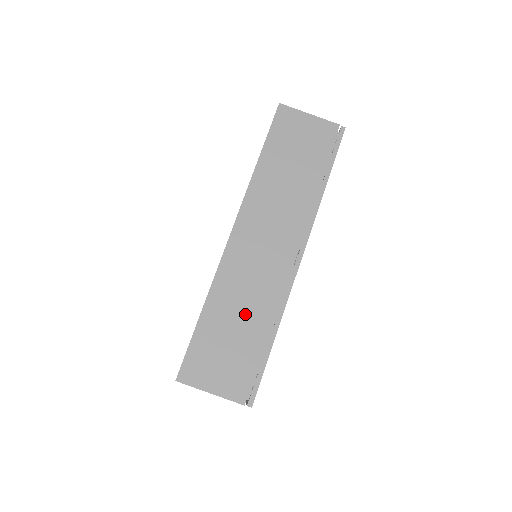
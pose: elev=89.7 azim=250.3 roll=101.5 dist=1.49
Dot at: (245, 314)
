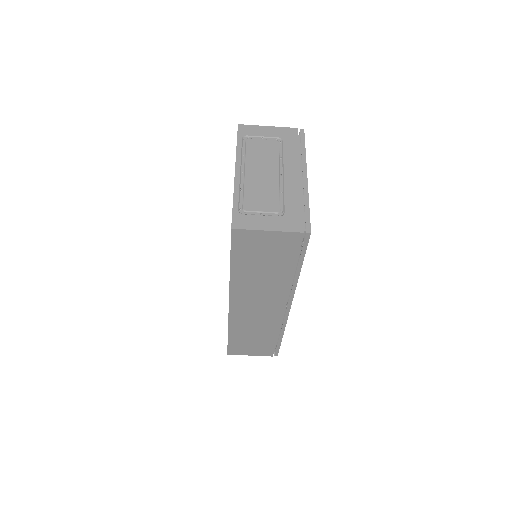
Dot at: (258, 333)
